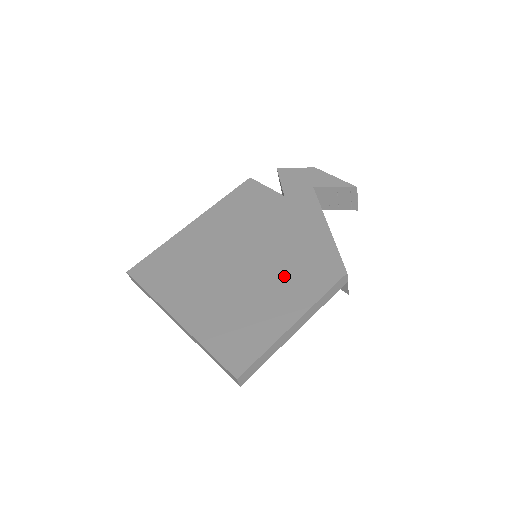
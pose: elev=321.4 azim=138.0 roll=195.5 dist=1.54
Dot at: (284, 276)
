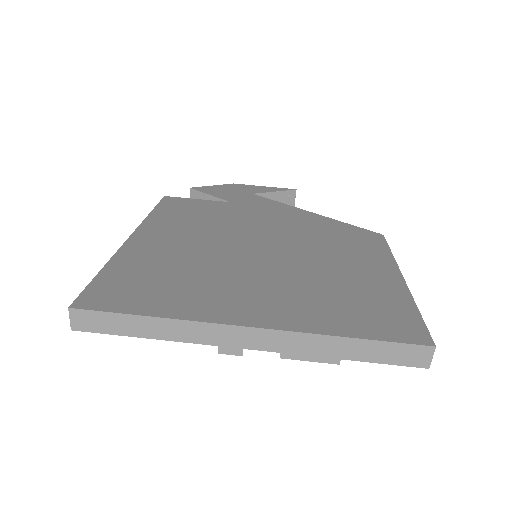
Dot at: (330, 250)
